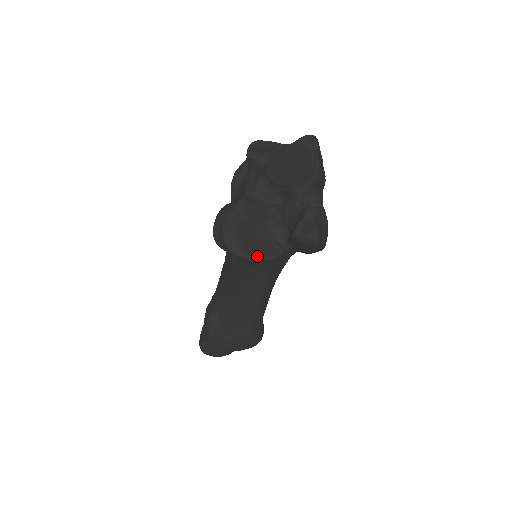
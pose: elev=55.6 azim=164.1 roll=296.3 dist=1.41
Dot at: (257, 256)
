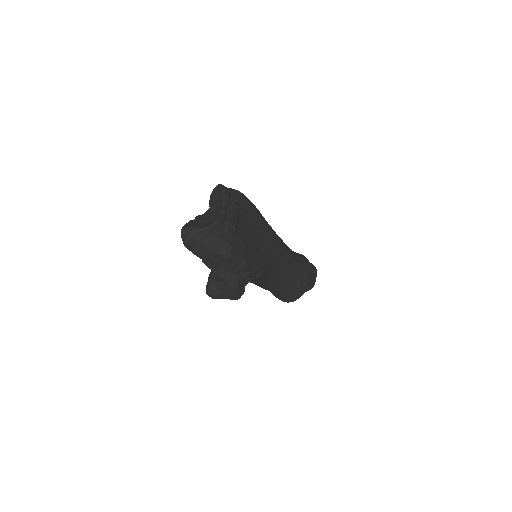
Dot at: occluded
